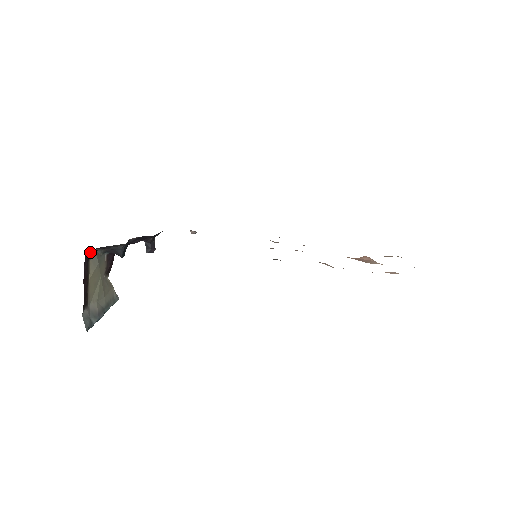
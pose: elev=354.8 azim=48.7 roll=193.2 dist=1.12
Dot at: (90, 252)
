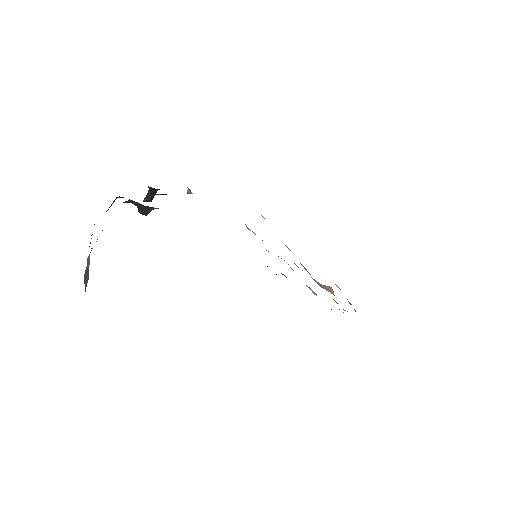
Dot at: occluded
